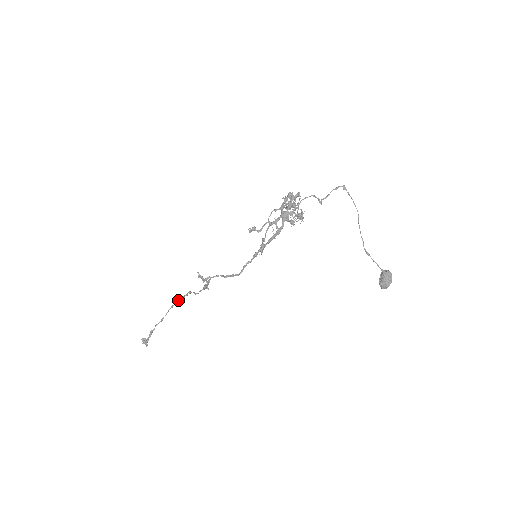
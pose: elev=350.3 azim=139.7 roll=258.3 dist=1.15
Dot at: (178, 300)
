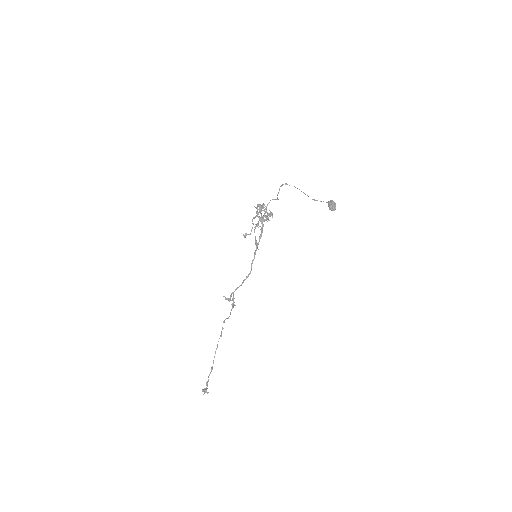
Dot at: (218, 341)
